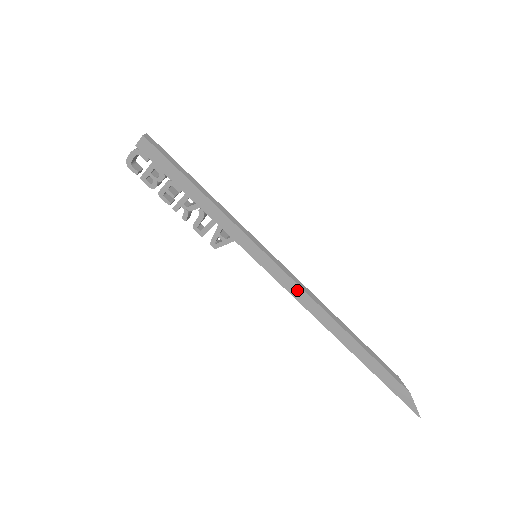
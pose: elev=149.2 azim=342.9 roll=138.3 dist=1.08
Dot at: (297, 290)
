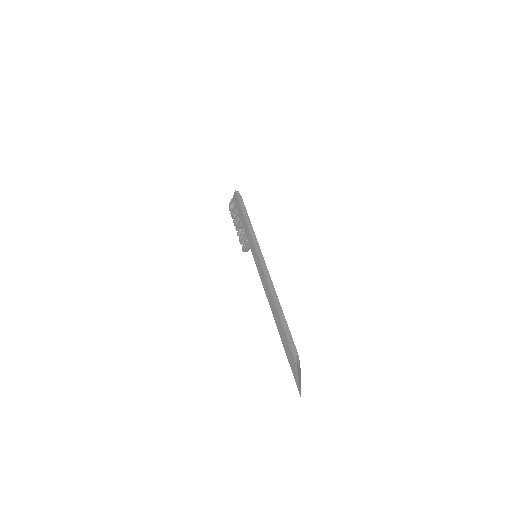
Dot at: (263, 276)
